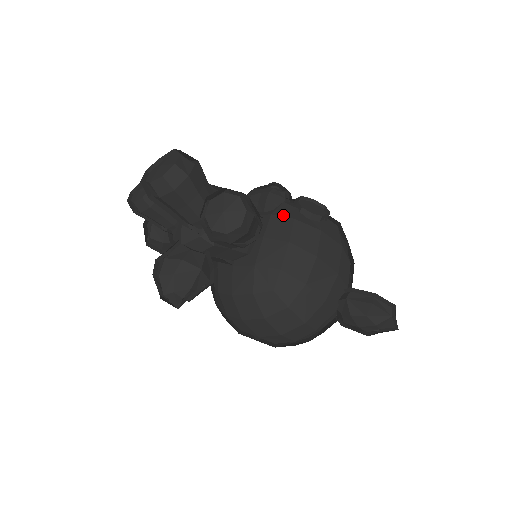
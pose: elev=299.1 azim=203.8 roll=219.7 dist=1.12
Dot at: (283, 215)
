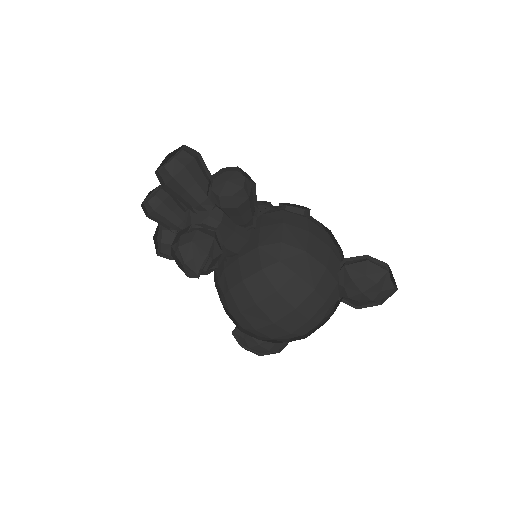
Dot at: (272, 212)
